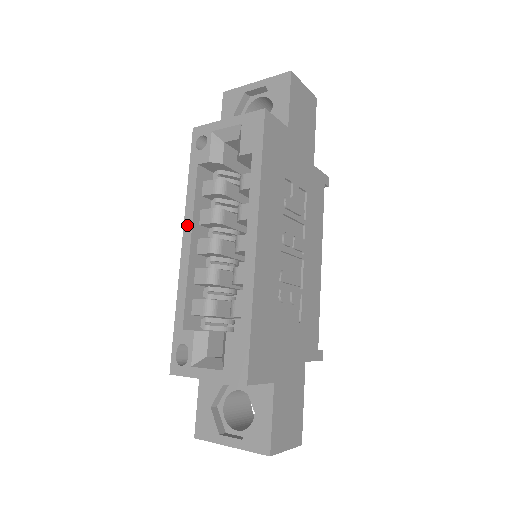
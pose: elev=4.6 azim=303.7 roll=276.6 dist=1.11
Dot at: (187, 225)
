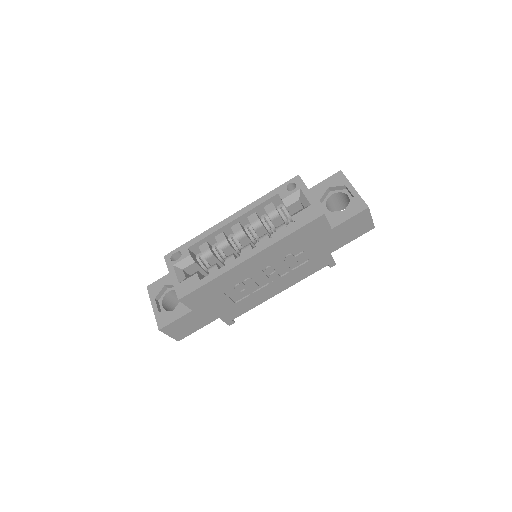
Dot at: (242, 212)
